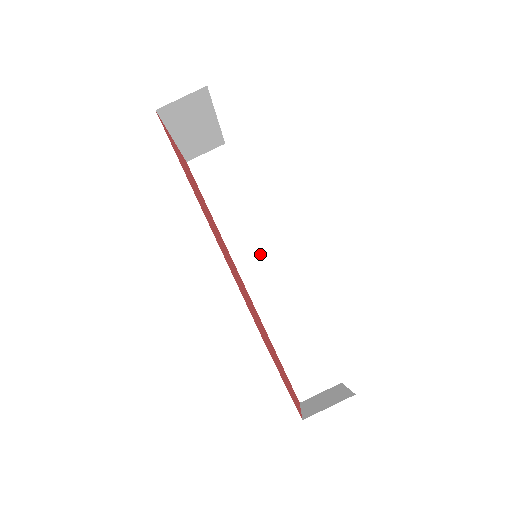
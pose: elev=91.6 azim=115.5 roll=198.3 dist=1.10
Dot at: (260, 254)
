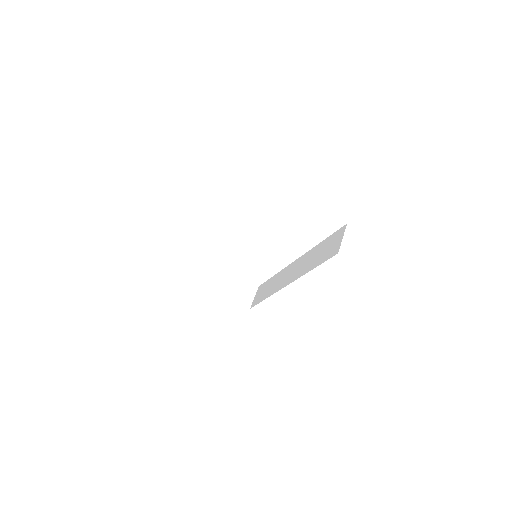
Dot at: (288, 273)
